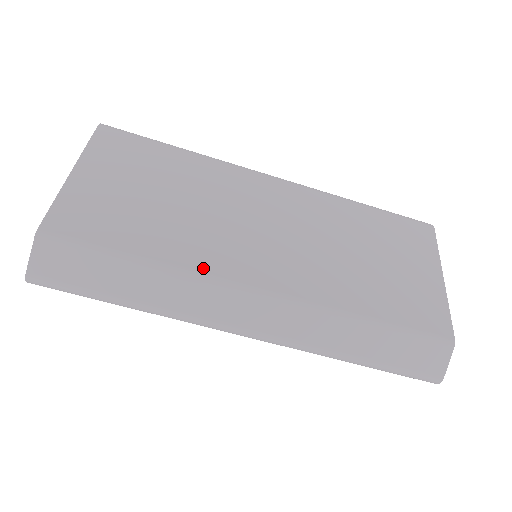
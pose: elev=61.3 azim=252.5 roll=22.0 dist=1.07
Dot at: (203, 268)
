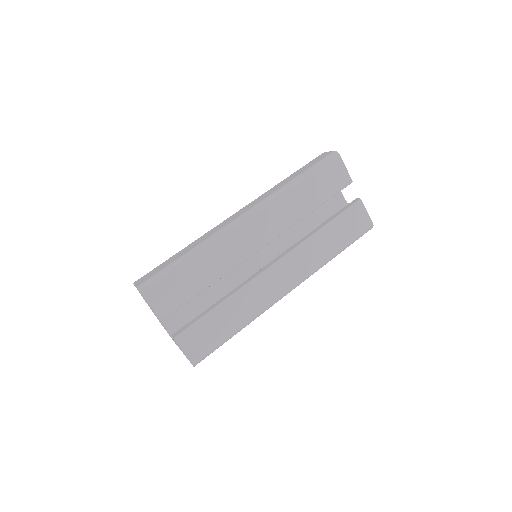
Dot at: occluded
